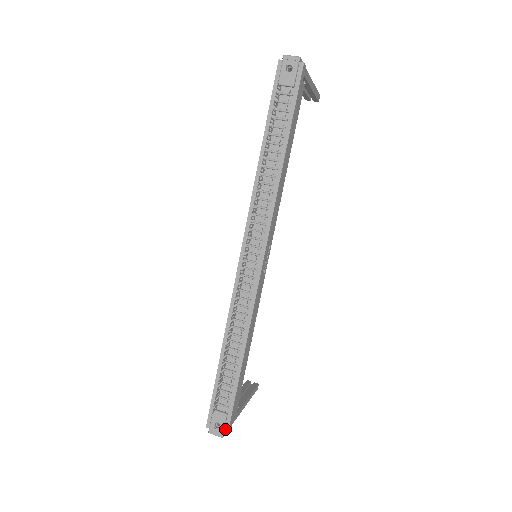
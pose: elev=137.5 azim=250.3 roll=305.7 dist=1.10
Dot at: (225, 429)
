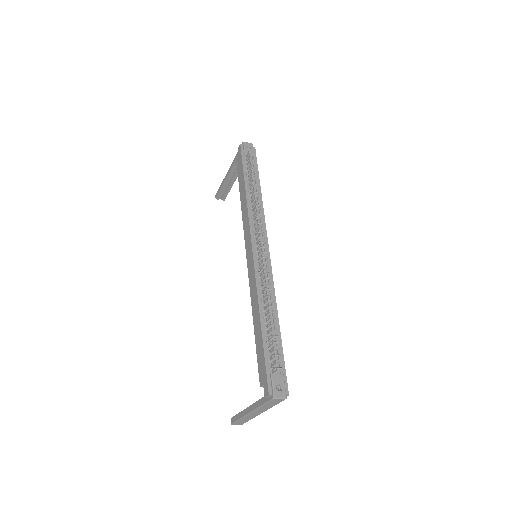
Dot at: (285, 390)
